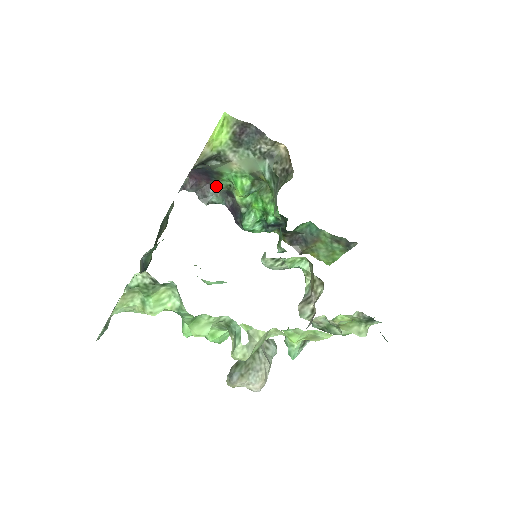
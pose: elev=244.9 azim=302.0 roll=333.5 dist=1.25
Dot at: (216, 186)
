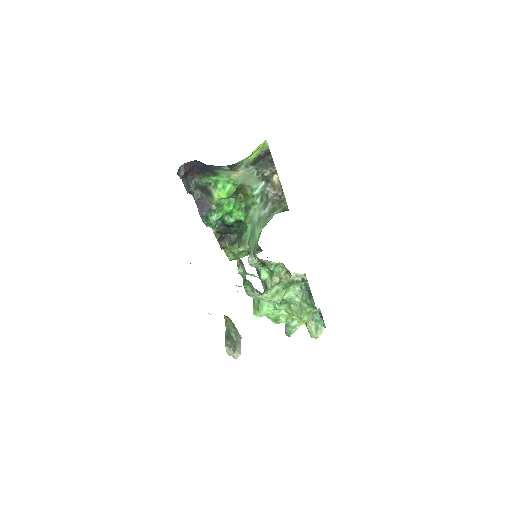
Dot at: (197, 179)
